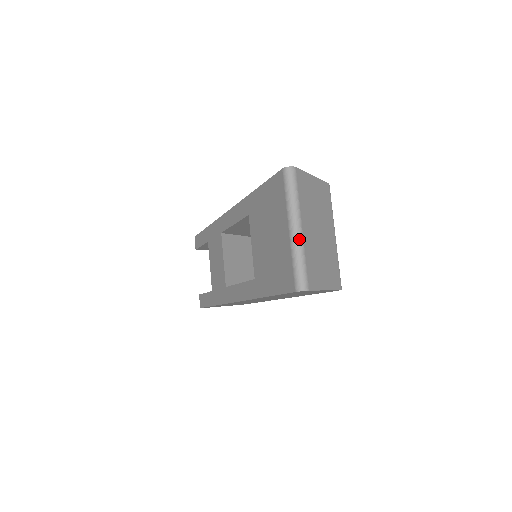
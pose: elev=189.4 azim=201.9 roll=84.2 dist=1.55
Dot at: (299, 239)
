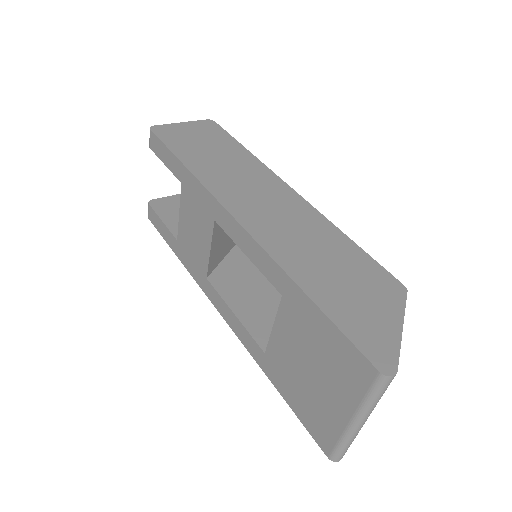
Dot at: (358, 431)
